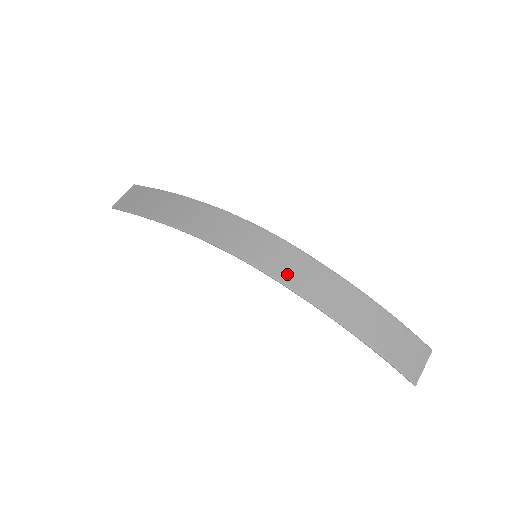
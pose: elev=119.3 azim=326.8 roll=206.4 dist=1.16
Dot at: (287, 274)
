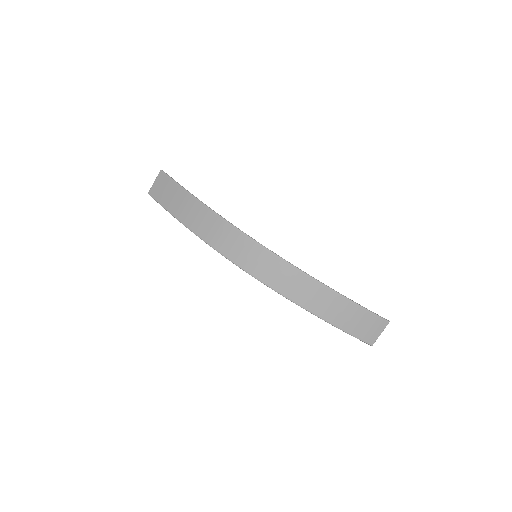
Dot at: (275, 282)
